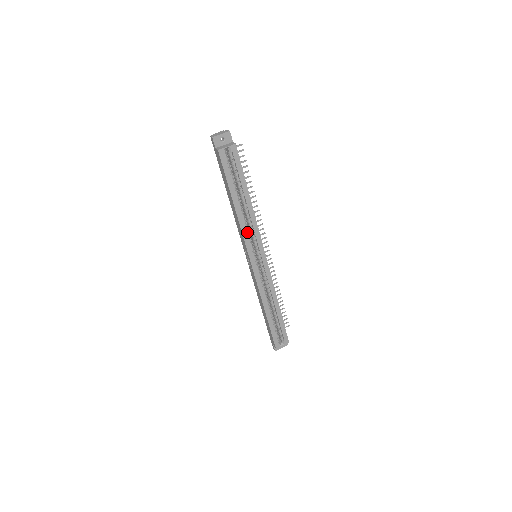
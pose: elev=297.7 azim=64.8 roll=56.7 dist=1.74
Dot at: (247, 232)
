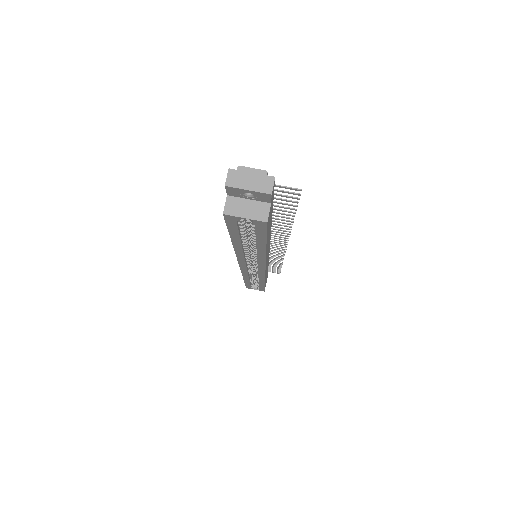
Dot at: (246, 255)
